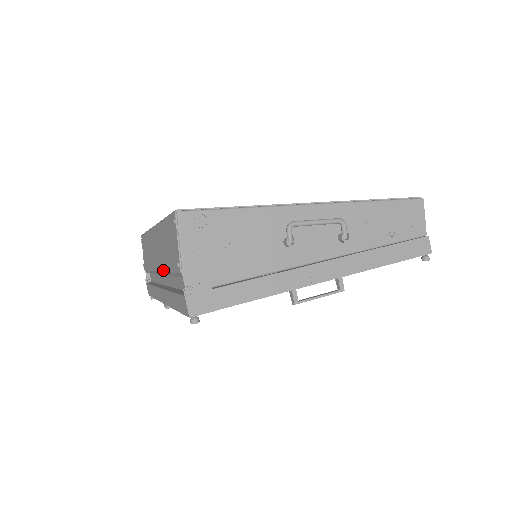
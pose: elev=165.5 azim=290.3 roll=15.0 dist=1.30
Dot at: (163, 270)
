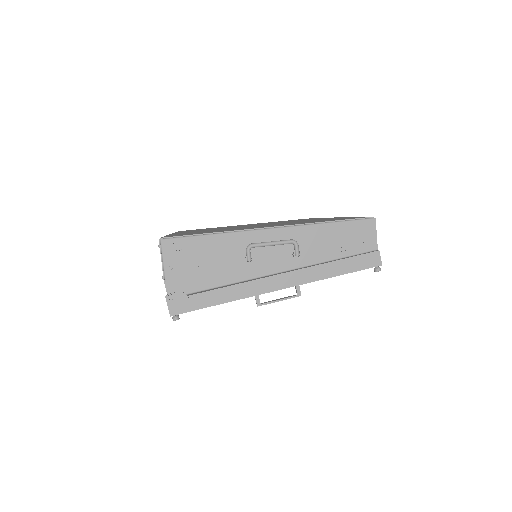
Dot at: occluded
